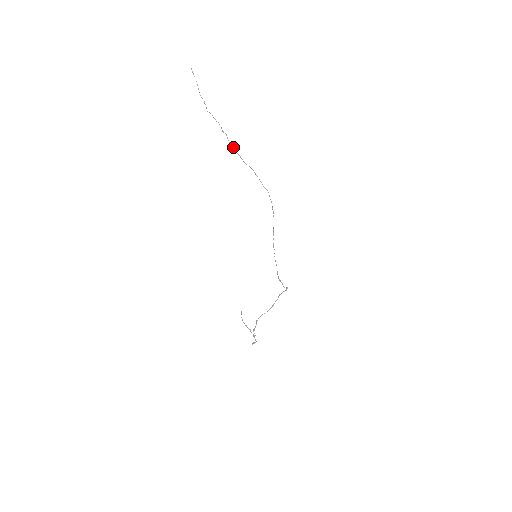
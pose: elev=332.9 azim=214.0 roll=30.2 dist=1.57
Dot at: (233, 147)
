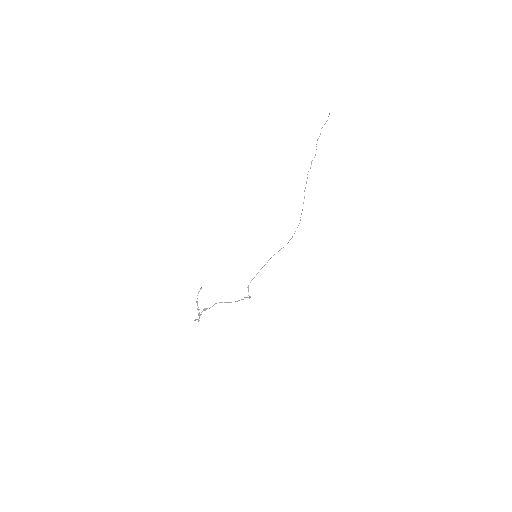
Dot at: occluded
